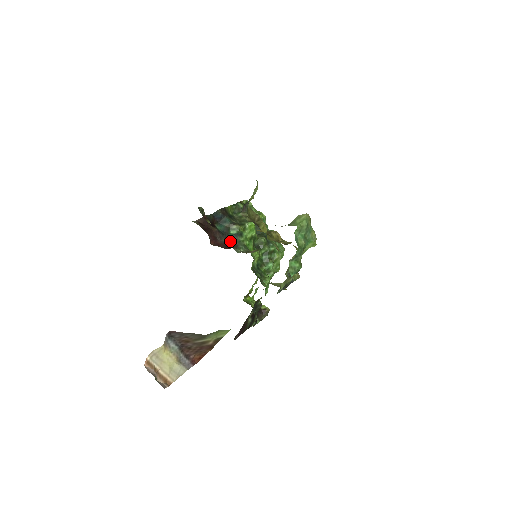
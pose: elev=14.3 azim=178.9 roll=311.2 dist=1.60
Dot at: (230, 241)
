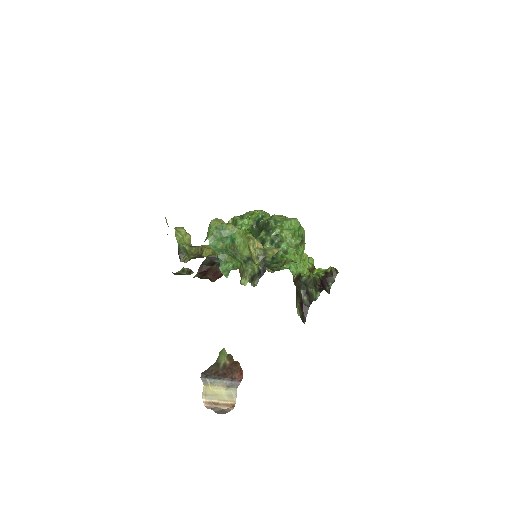
Dot at: occluded
